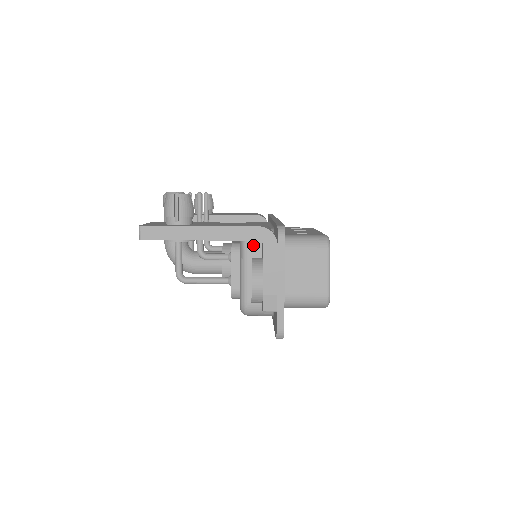
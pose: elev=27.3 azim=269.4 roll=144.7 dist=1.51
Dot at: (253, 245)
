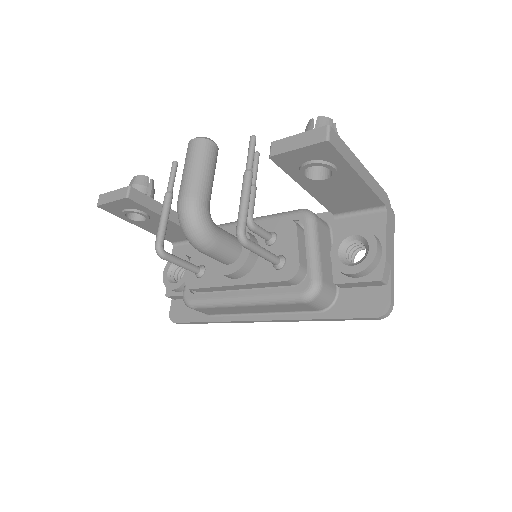
Dot at: (320, 224)
